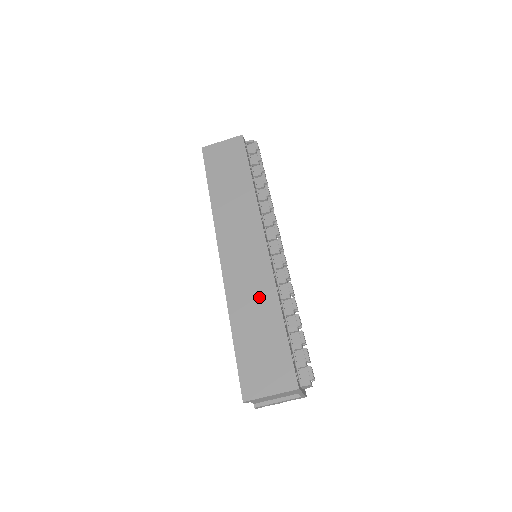
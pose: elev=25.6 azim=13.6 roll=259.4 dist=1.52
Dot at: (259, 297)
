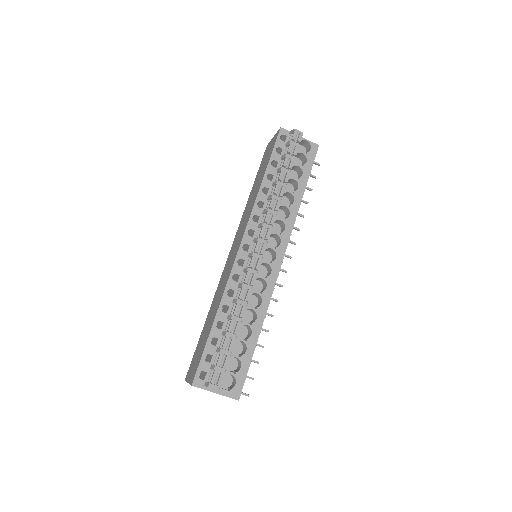
Dot at: (219, 297)
